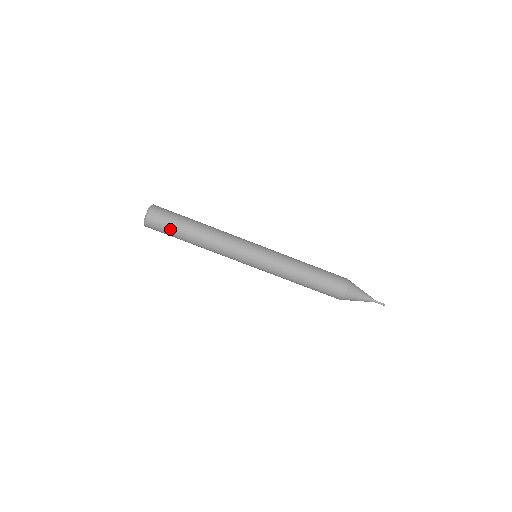
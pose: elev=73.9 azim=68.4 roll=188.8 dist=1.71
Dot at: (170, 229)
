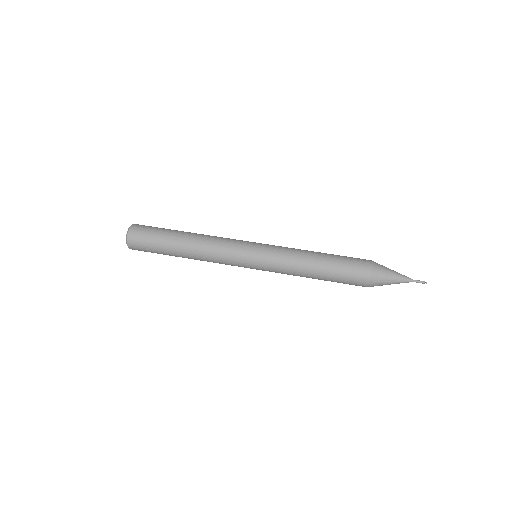
Dot at: (155, 236)
